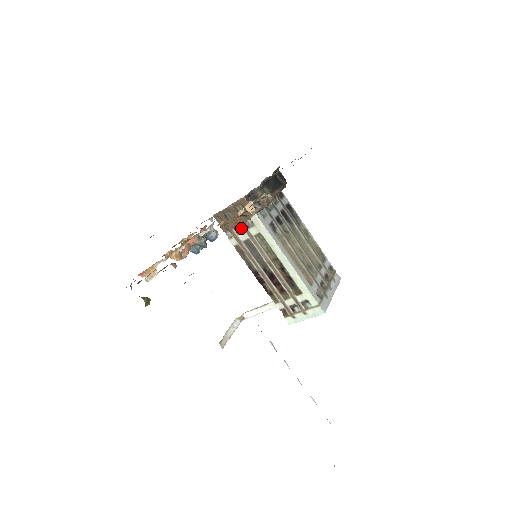
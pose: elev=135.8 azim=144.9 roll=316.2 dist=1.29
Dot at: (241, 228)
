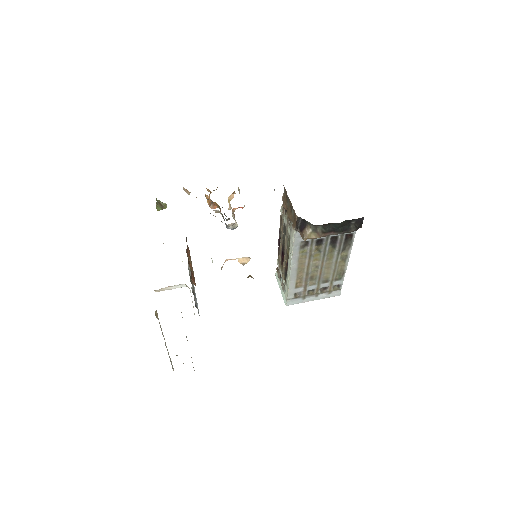
Dot at: occluded
